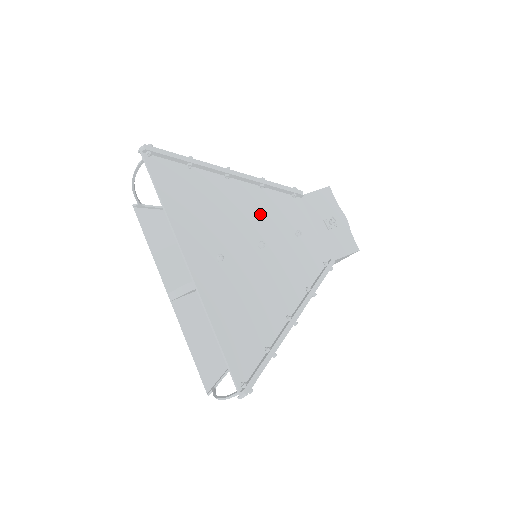
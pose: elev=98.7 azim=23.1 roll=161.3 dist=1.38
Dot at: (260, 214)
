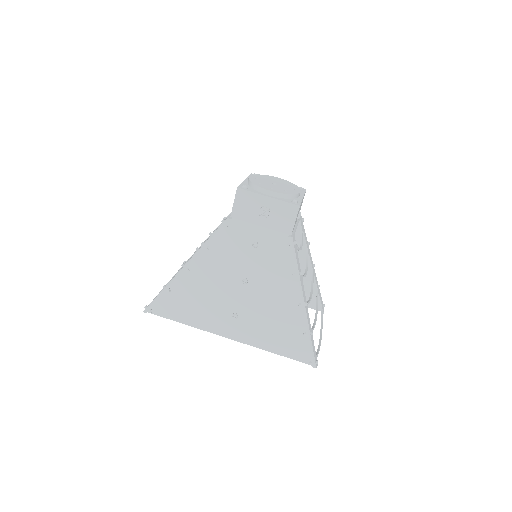
Dot at: (225, 264)
